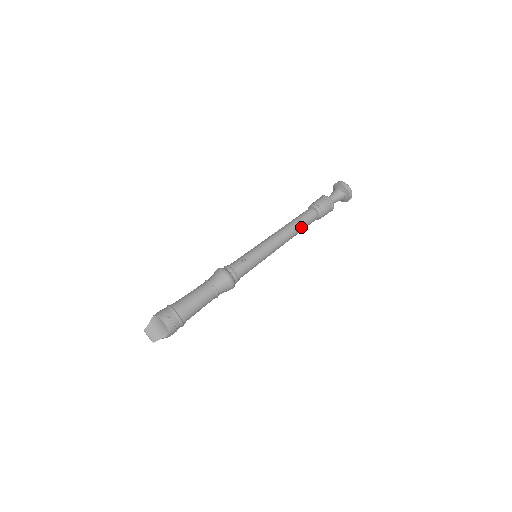
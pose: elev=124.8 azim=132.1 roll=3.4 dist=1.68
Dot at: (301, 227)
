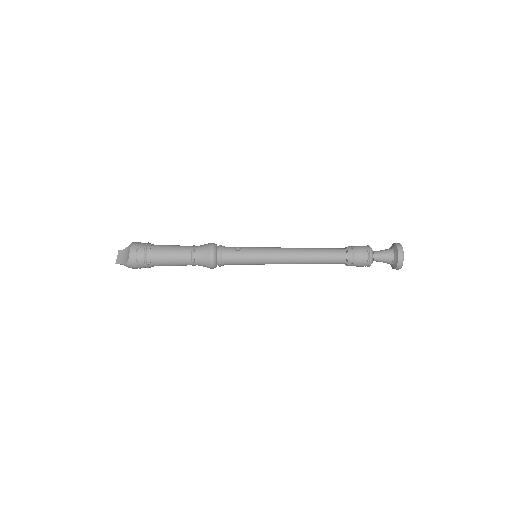
Dot at: (319, 257)
